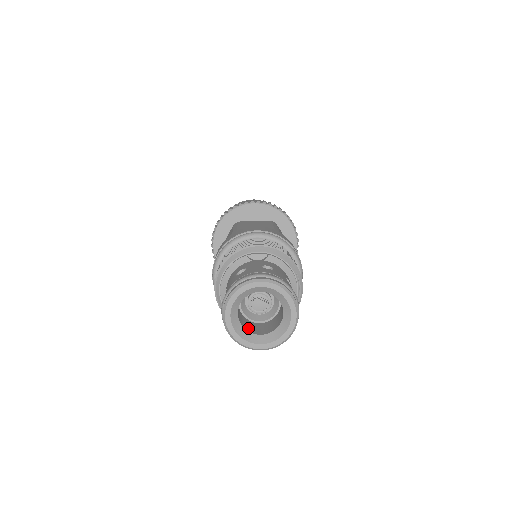
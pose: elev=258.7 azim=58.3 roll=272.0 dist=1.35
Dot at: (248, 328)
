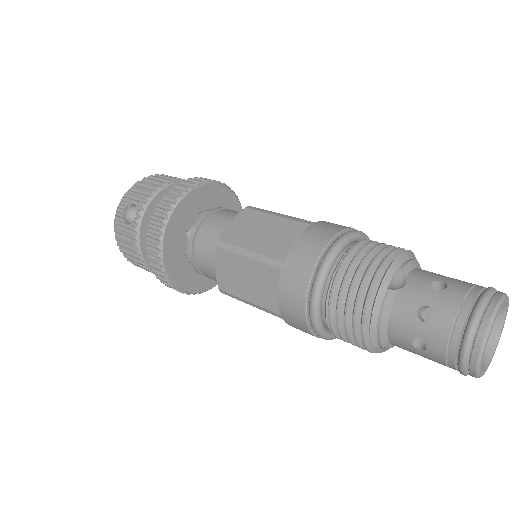
Dot at: occluded
